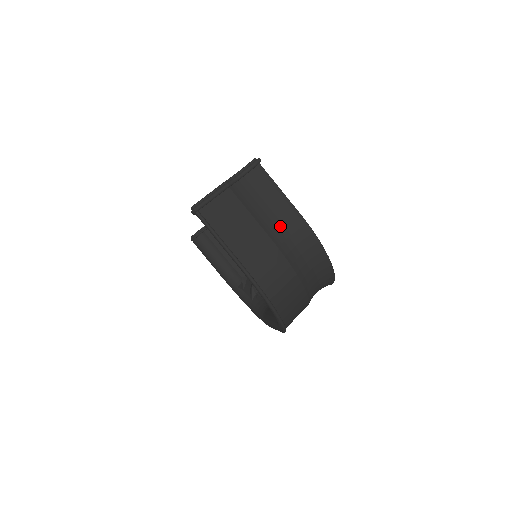
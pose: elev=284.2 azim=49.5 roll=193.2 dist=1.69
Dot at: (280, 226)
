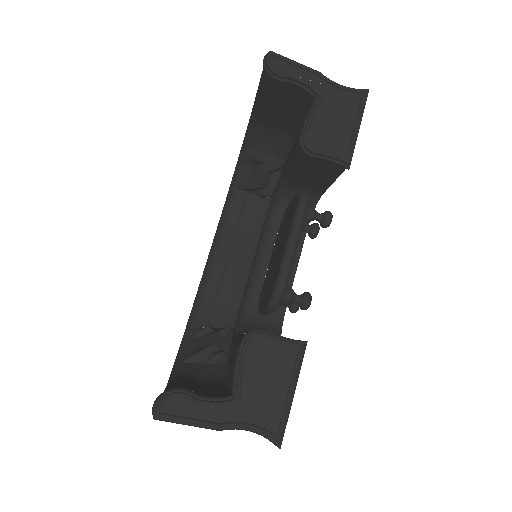
Dot at: occluded
